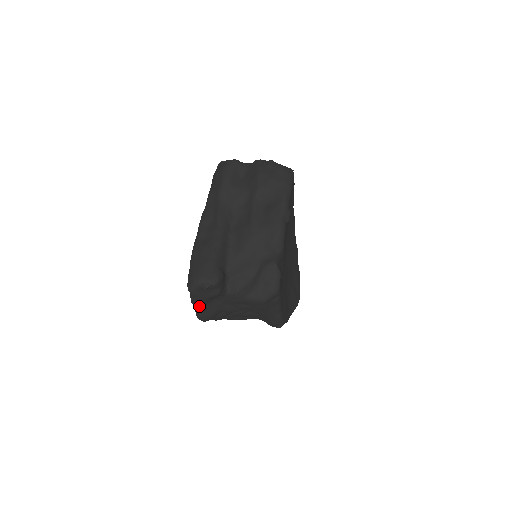
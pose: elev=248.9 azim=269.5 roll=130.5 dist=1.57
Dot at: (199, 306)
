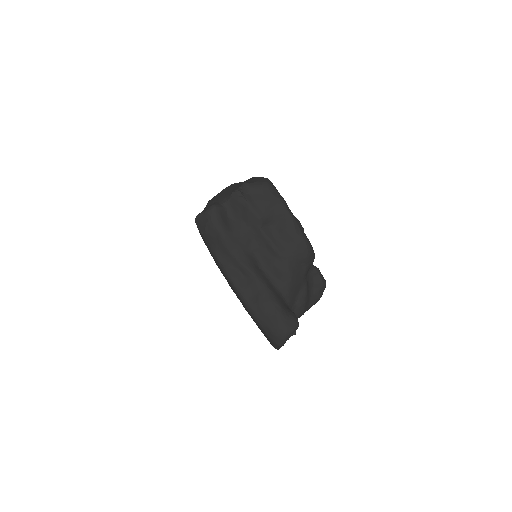
Dot at: occluded
